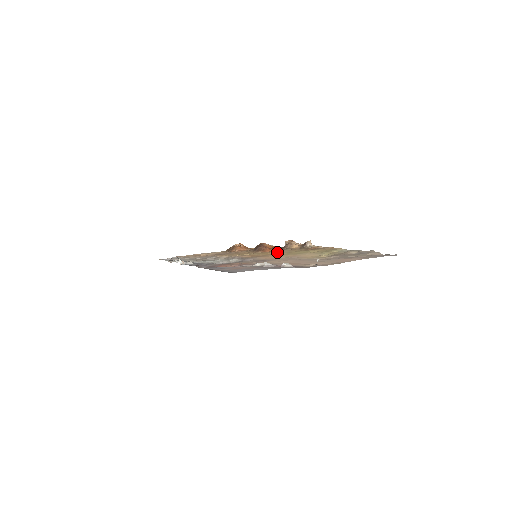
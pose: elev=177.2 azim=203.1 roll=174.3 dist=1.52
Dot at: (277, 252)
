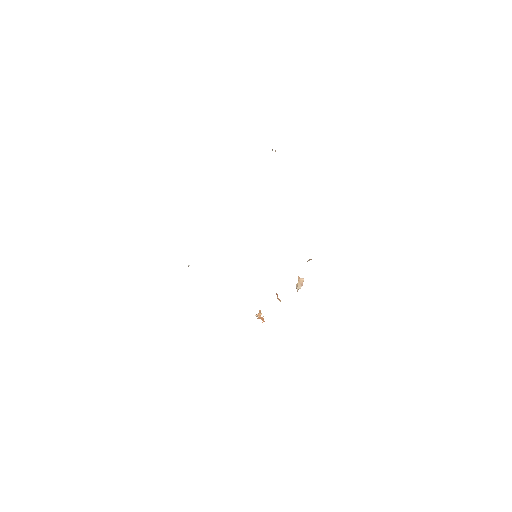
Dot at: occluded
